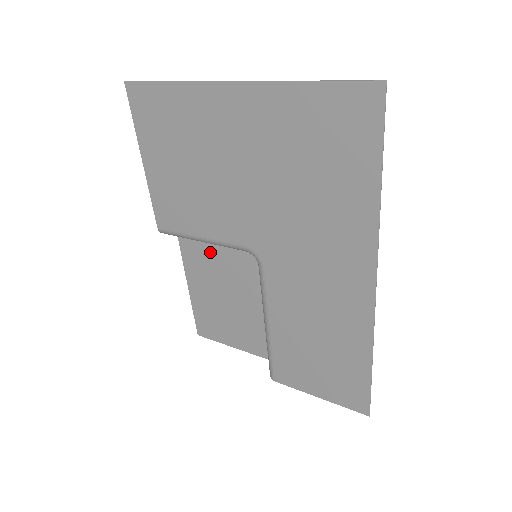
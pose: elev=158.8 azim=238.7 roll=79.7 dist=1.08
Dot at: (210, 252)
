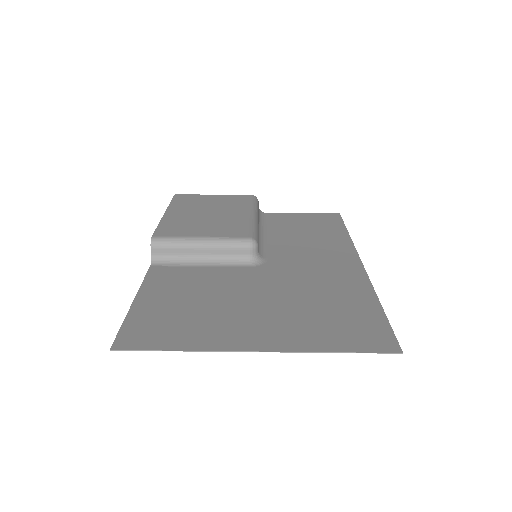
Dot at: (193, 232)
